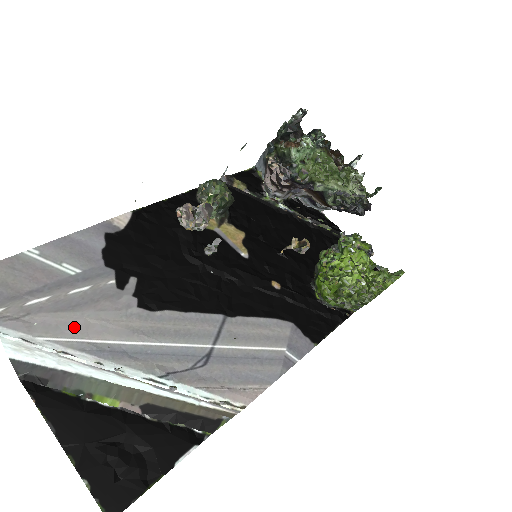
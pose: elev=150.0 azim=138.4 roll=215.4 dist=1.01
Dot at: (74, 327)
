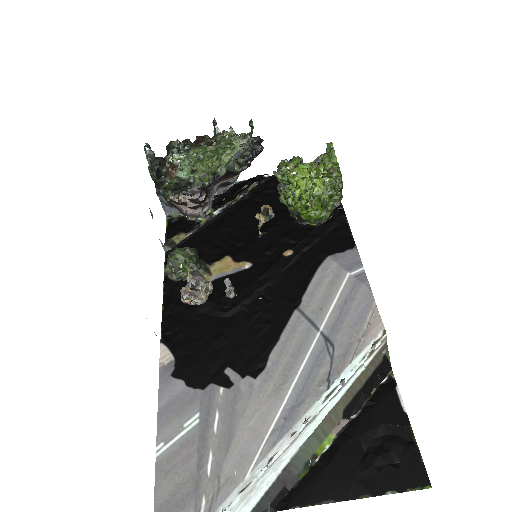
Dot at: (249, 442)
